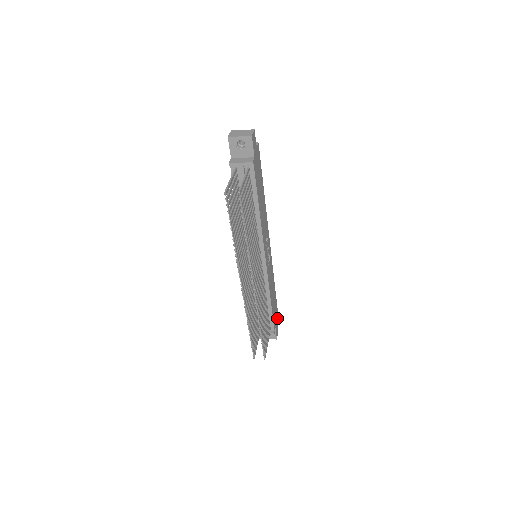
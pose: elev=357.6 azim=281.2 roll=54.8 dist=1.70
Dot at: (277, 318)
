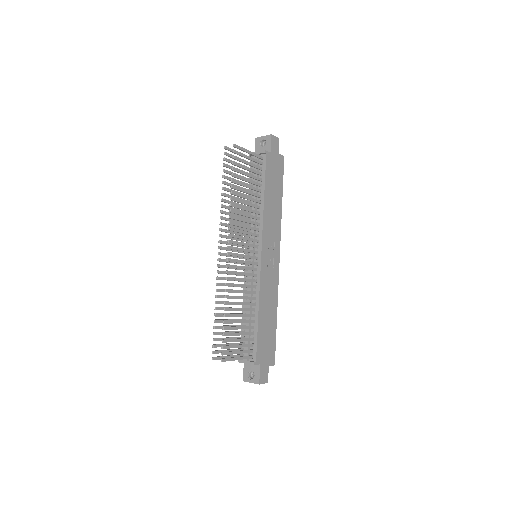
Dot at: (270, 364)
